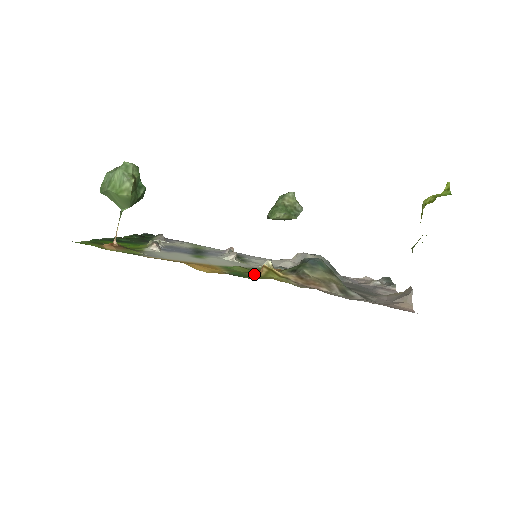
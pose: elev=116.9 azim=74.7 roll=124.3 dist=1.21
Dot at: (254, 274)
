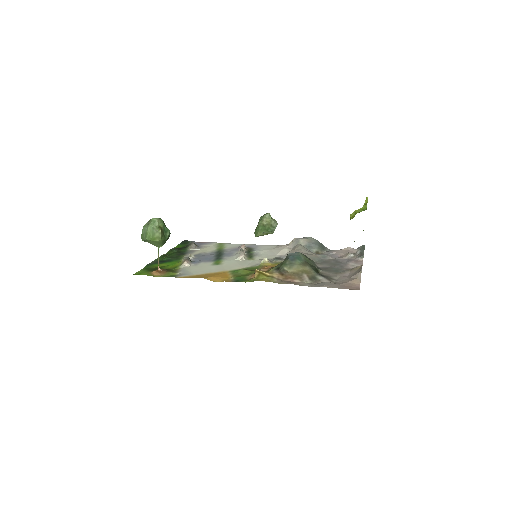
Dot at: (251, 277)
